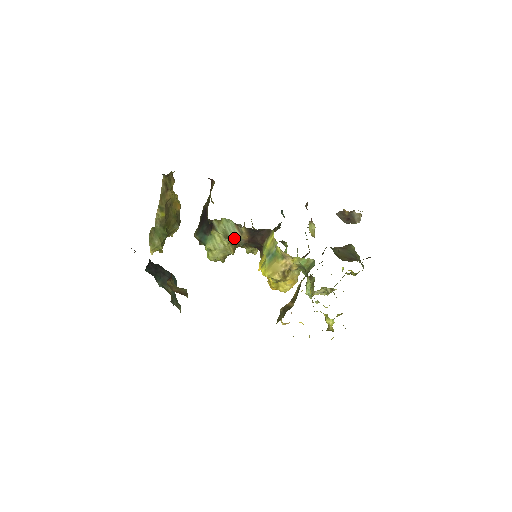
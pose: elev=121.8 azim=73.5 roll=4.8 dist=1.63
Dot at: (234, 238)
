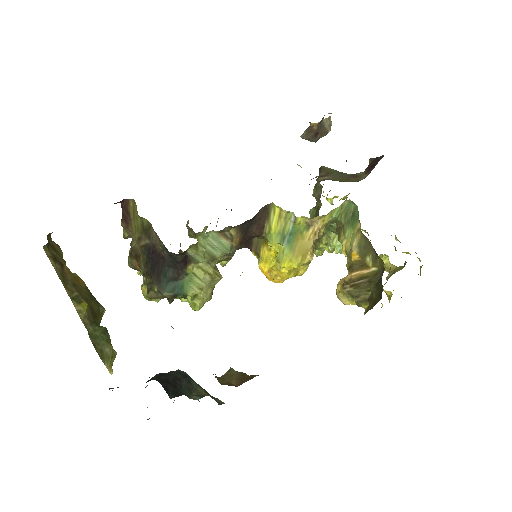
Dot at: (223, 254)
